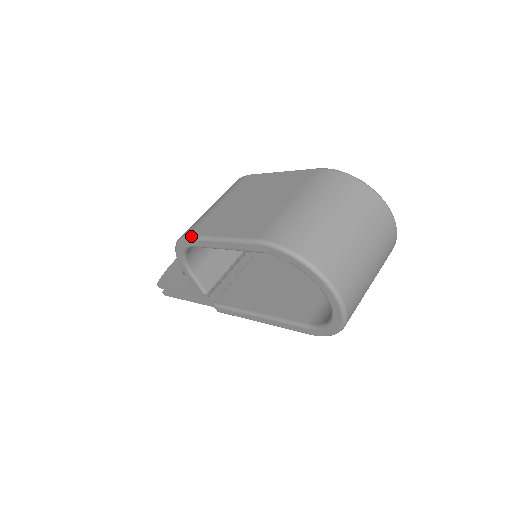
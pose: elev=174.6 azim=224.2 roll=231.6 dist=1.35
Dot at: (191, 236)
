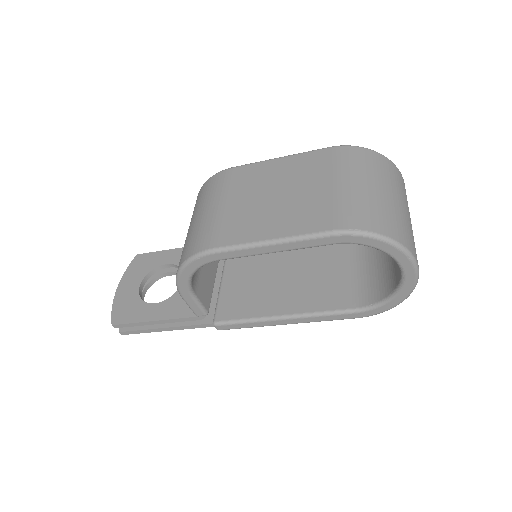
Dot at: (218, 248)
